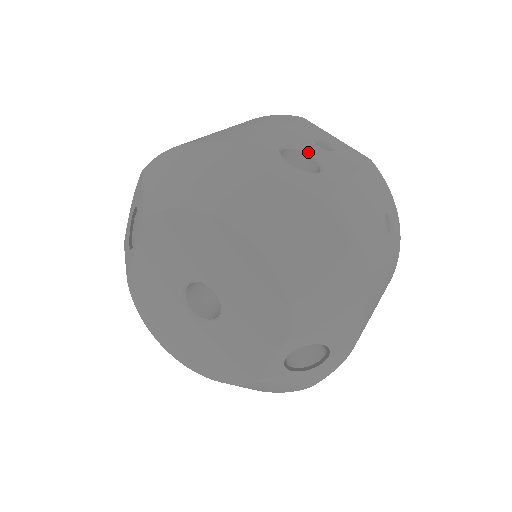
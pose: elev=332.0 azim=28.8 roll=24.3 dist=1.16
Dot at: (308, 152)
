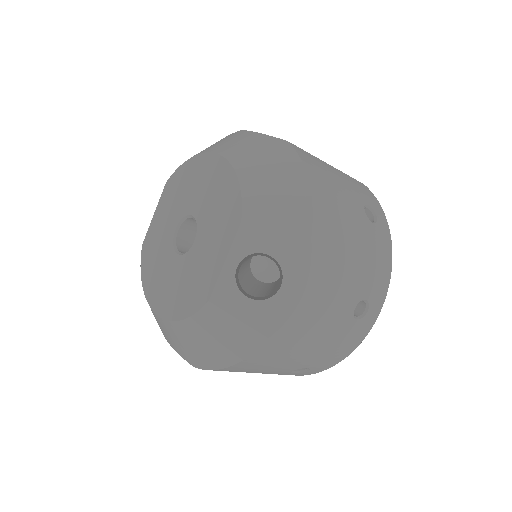
Dot at: occluded
